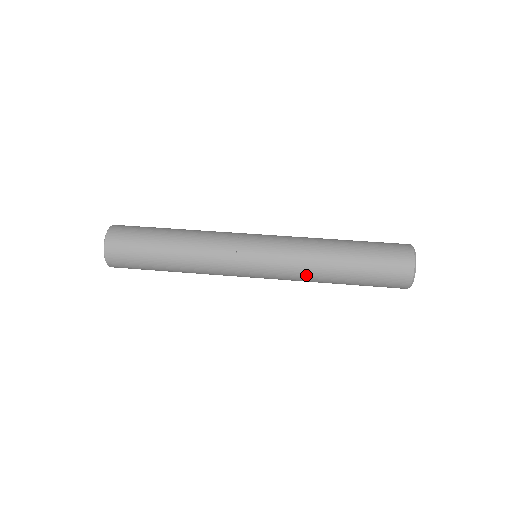
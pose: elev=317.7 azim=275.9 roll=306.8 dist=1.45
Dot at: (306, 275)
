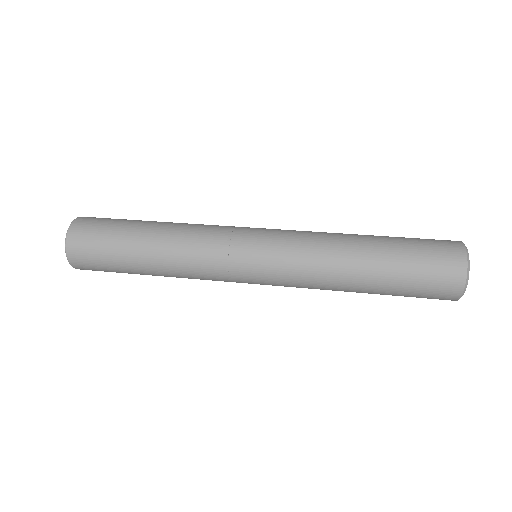
Dot at: (322, 254)
